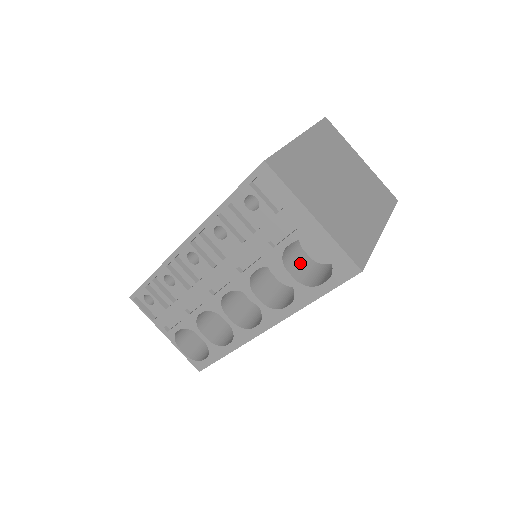
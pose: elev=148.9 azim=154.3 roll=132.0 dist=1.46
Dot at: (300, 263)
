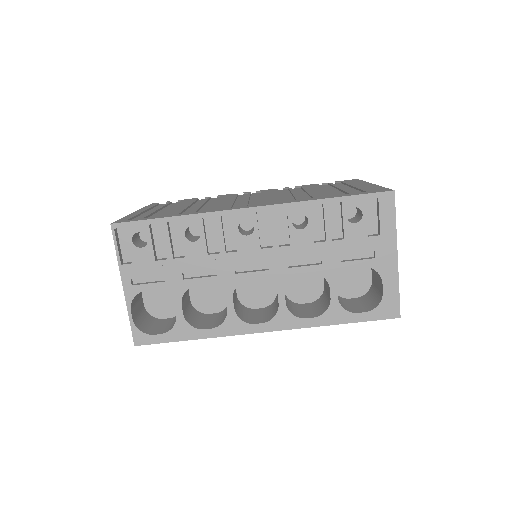
Dot at: occluded
